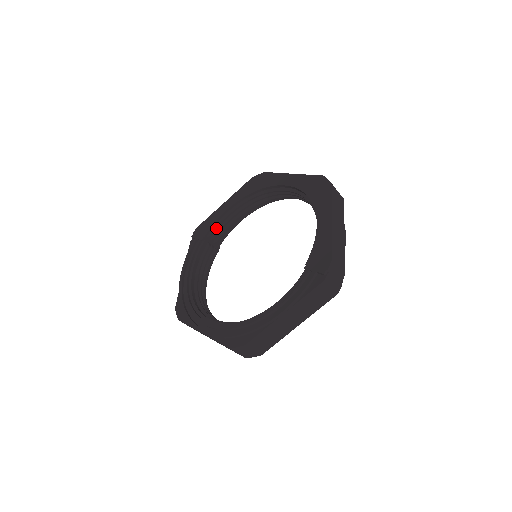
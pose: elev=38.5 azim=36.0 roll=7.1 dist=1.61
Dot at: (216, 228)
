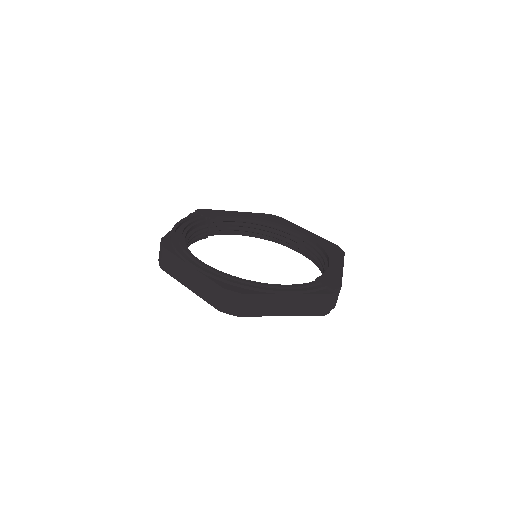
Dot at: (222, 220)
